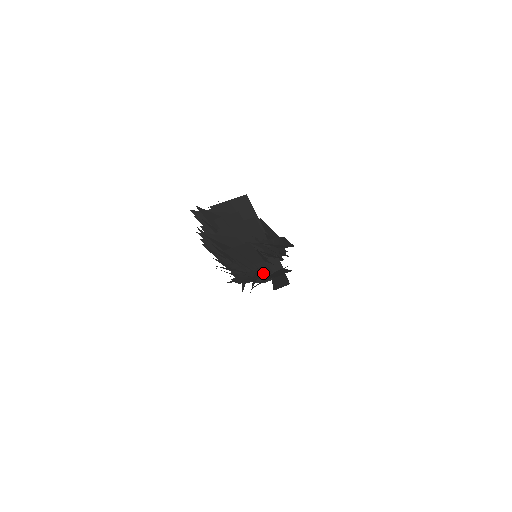
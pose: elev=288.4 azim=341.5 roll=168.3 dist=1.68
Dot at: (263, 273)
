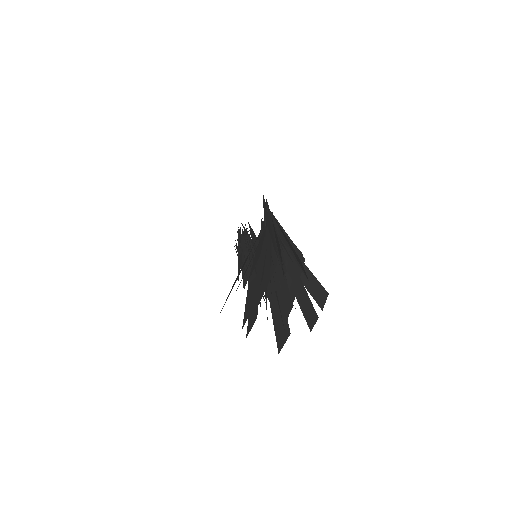
Dot at: occluded
